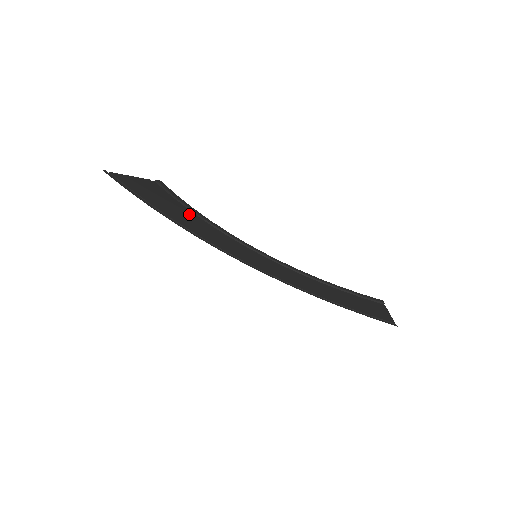
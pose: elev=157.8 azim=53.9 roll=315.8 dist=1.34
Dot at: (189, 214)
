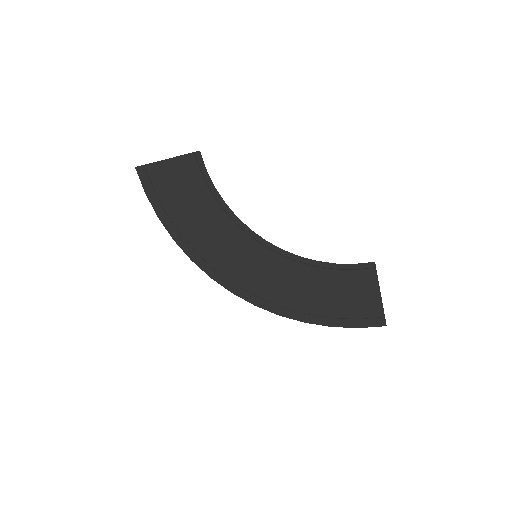
Dot at: (206, 204)
